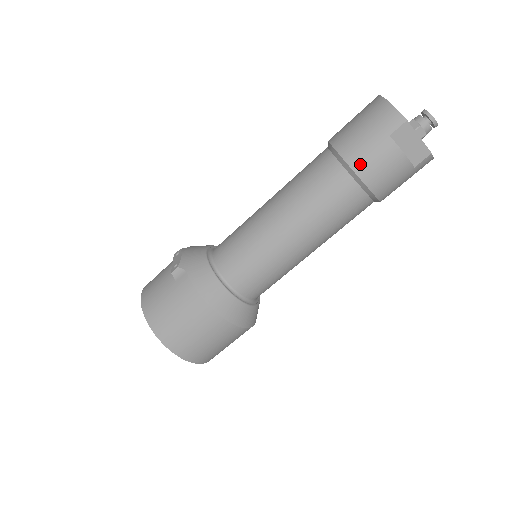
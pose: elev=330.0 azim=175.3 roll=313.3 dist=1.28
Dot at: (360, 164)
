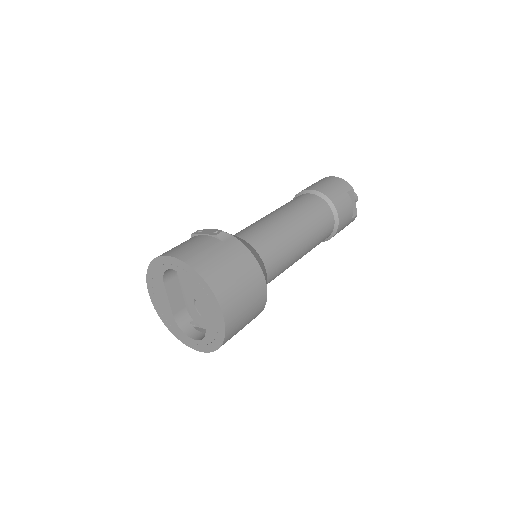
Dot at: (336, 202)
